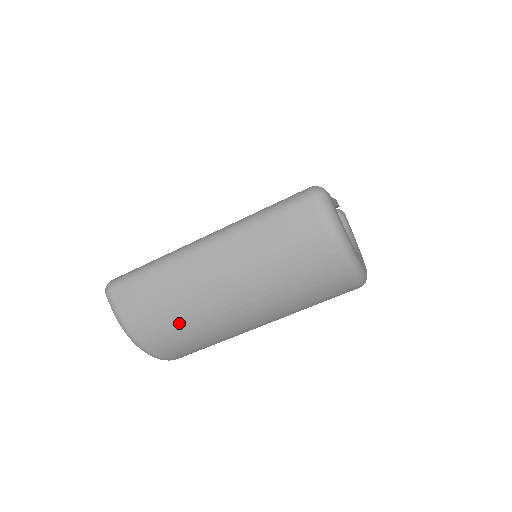
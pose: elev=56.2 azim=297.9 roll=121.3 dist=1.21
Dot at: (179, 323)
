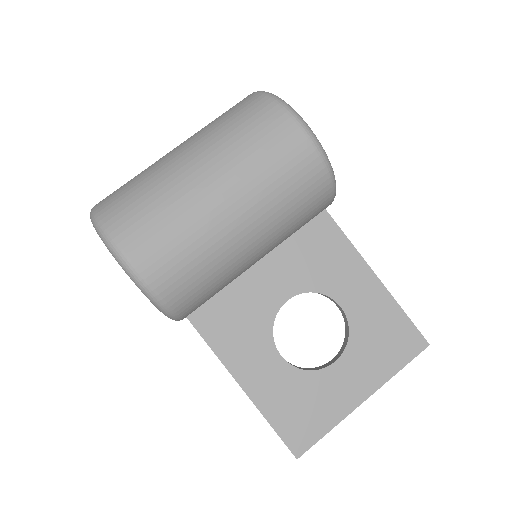
Dot at: (133, 181)
